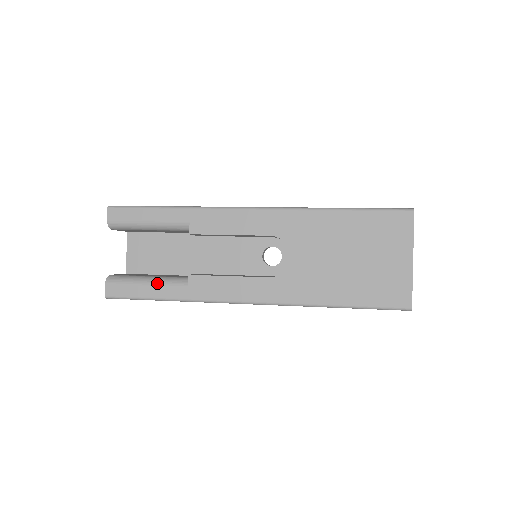
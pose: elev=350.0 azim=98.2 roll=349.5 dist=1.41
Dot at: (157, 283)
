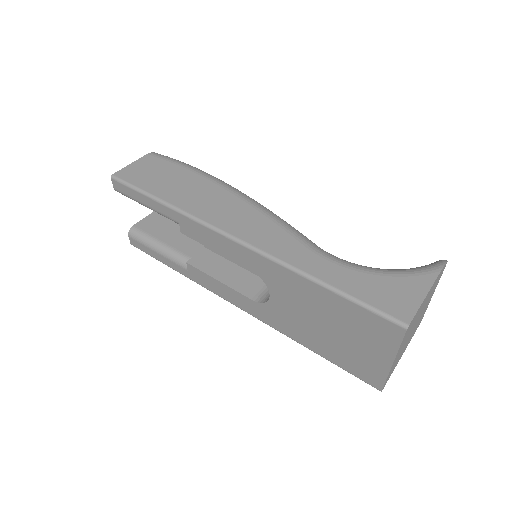
Dot at: (165, 255)
